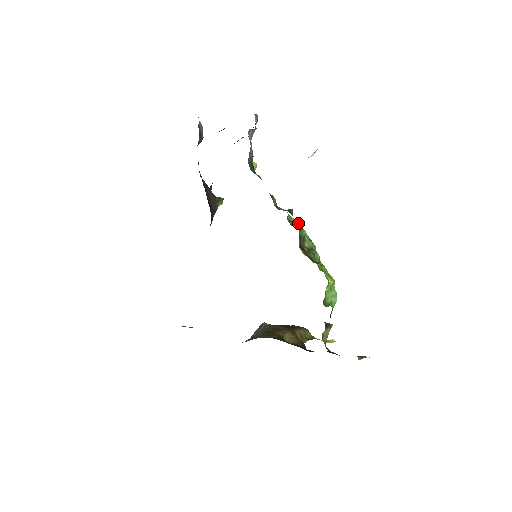
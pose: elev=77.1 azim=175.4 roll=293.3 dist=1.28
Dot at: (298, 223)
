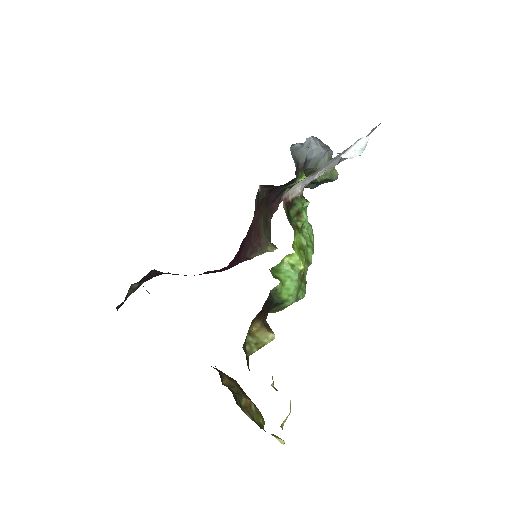
Dot at: (302, 200)
